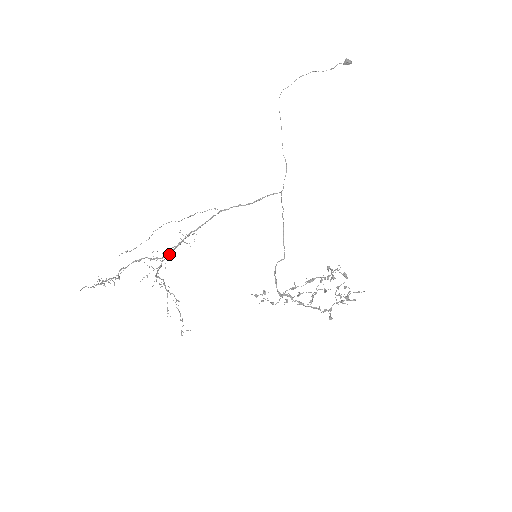
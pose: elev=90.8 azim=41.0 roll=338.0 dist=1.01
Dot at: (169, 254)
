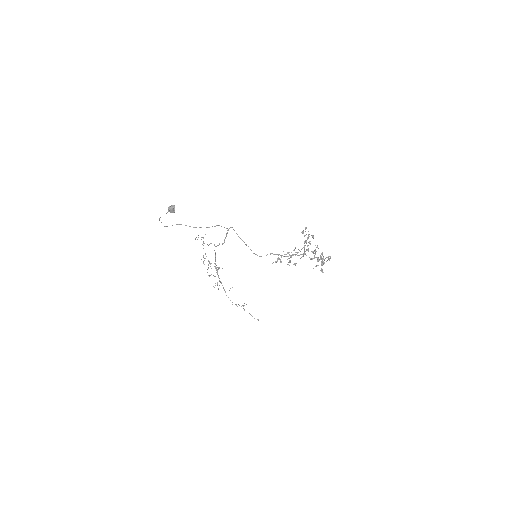
Dot at: (219, 278)
